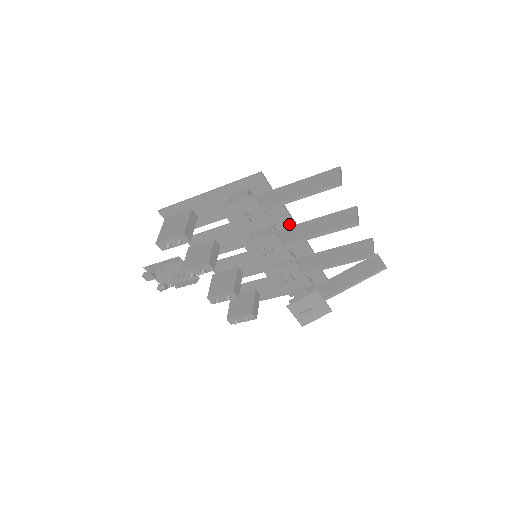
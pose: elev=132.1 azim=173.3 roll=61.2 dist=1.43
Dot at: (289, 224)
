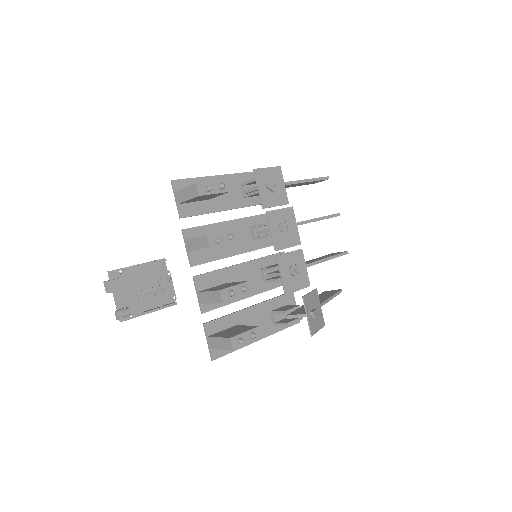
Dot at: occluded
